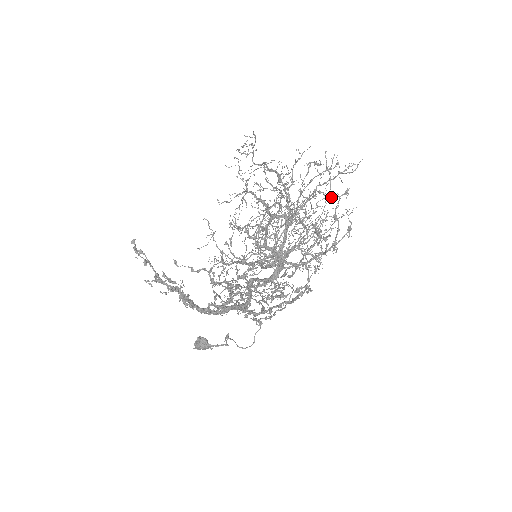
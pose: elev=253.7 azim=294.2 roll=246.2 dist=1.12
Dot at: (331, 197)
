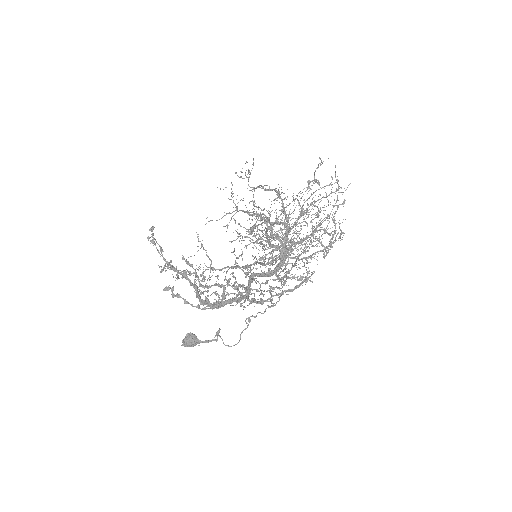
Dot at: (325, 210)
